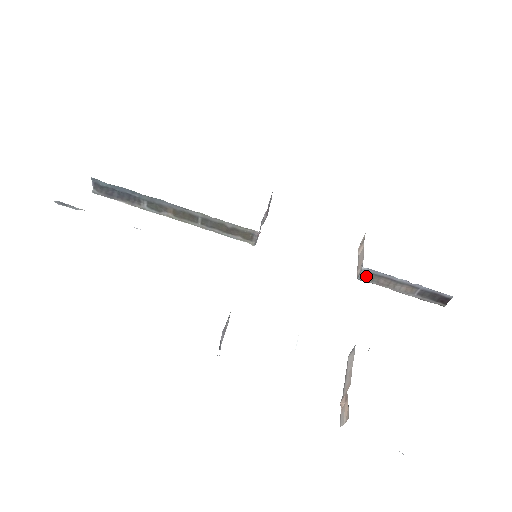
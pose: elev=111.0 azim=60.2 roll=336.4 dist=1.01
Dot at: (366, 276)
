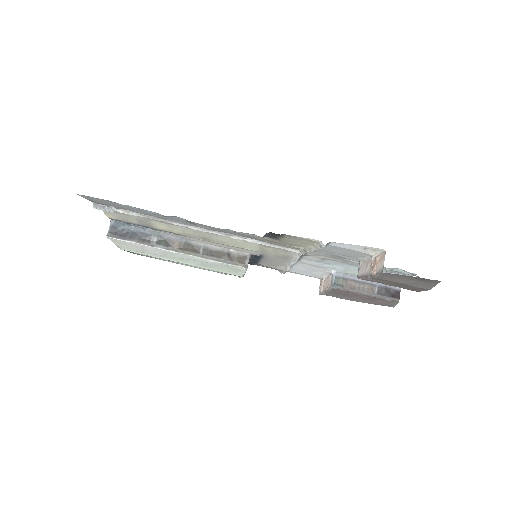
Dot at: (337, 283)
